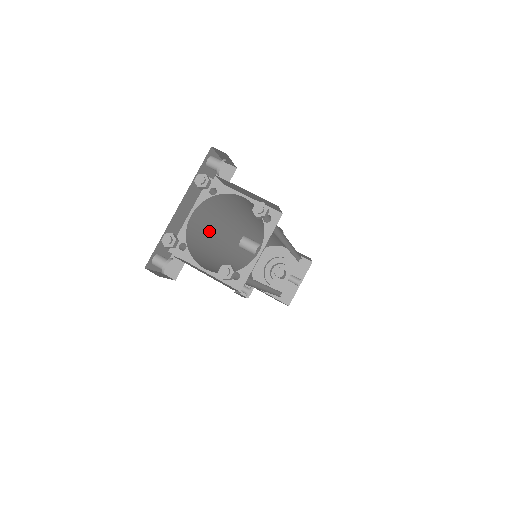
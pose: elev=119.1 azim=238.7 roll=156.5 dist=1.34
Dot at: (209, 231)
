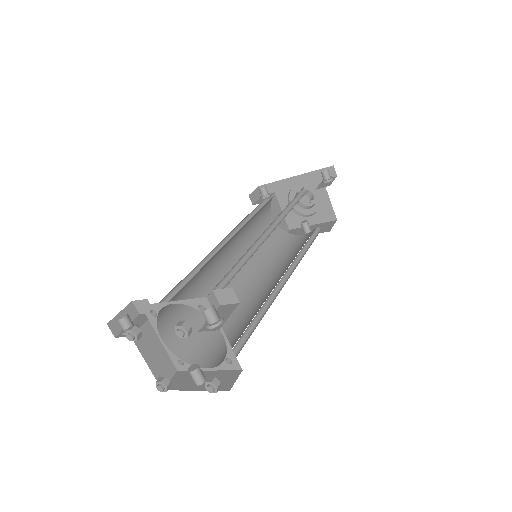
Dot at: occluded
